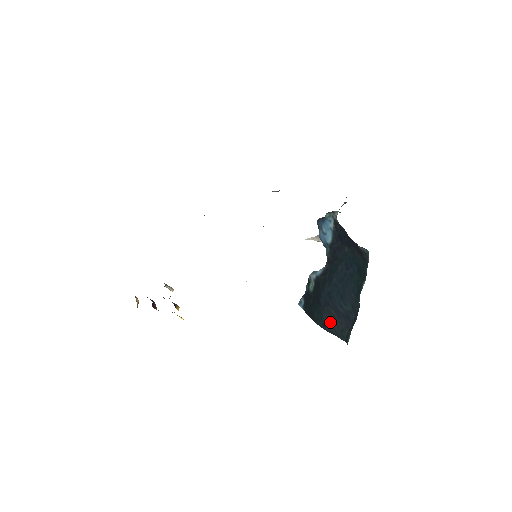
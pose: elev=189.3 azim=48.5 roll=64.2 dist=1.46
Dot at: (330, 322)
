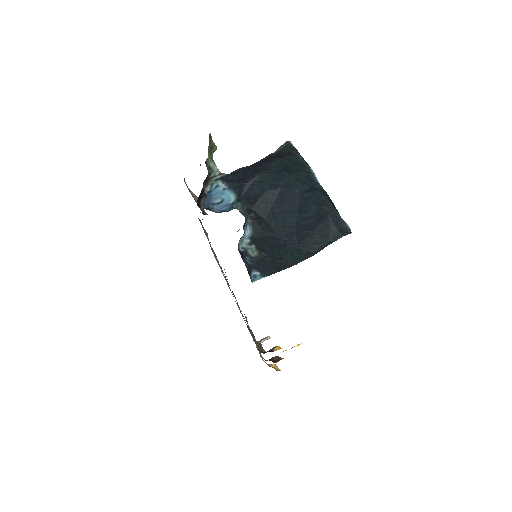
Dot at: (310, 244)
